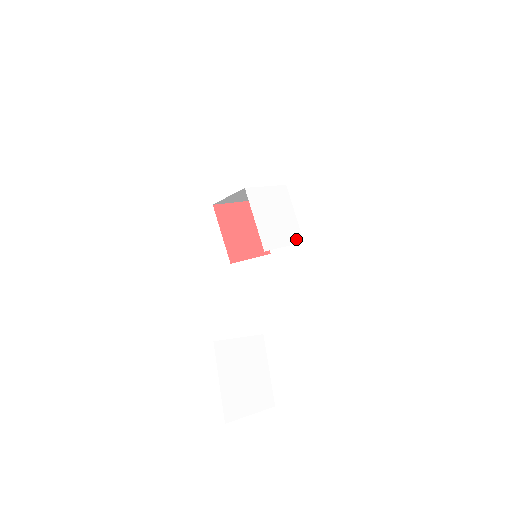
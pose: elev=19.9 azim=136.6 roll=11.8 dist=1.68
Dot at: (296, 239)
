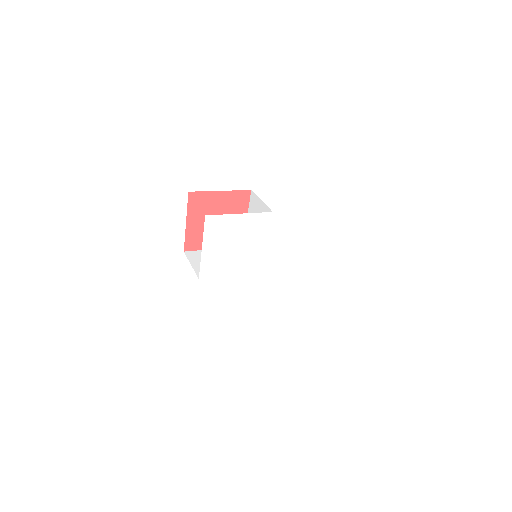
Dot at: (266, 223)
